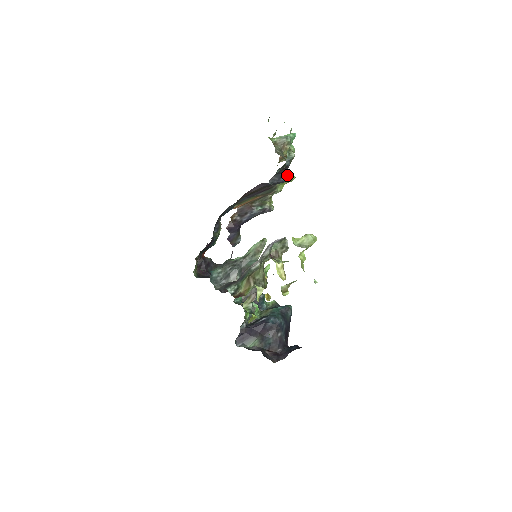
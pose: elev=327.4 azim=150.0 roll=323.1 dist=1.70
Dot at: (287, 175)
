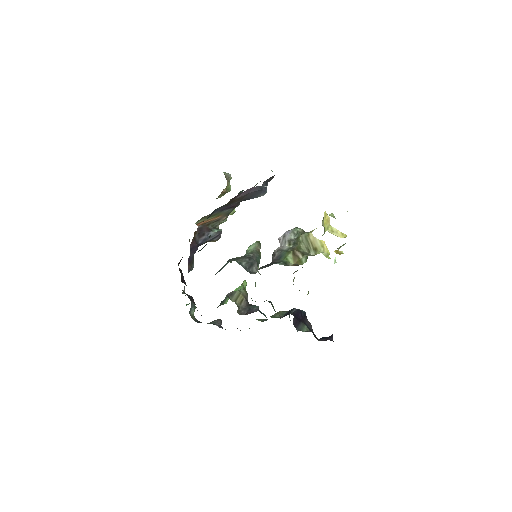
Dot at: occluded
